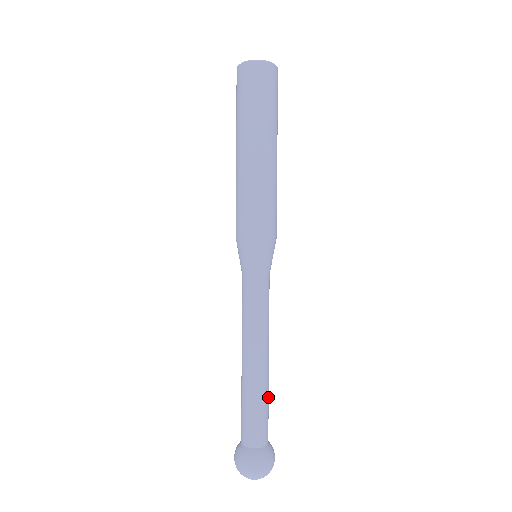
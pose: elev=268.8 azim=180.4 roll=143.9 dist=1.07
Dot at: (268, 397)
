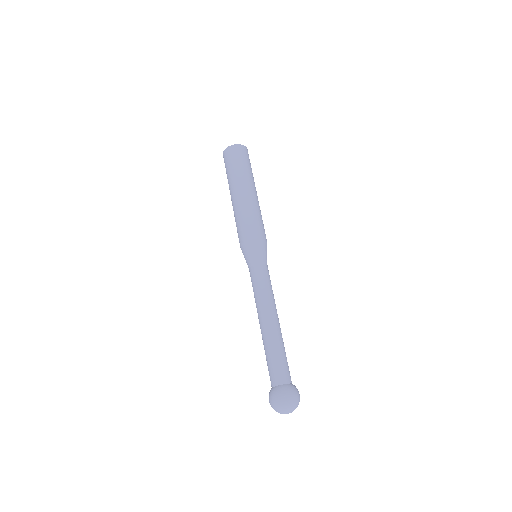
Dot at: occluded
